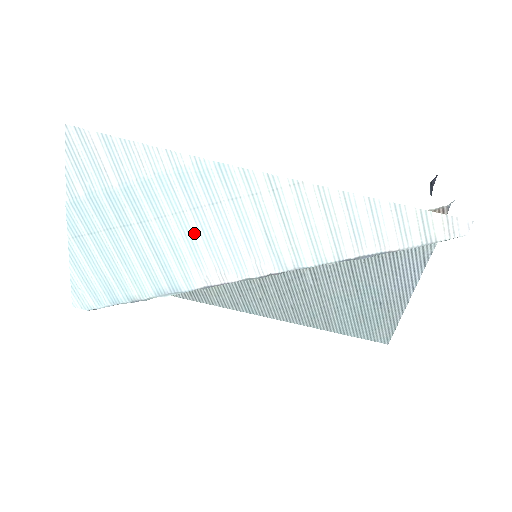
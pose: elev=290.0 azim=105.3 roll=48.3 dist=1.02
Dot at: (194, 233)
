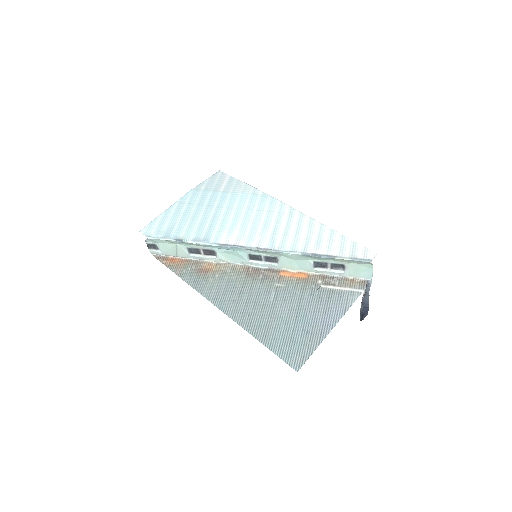
Dot at: (240, 218)
